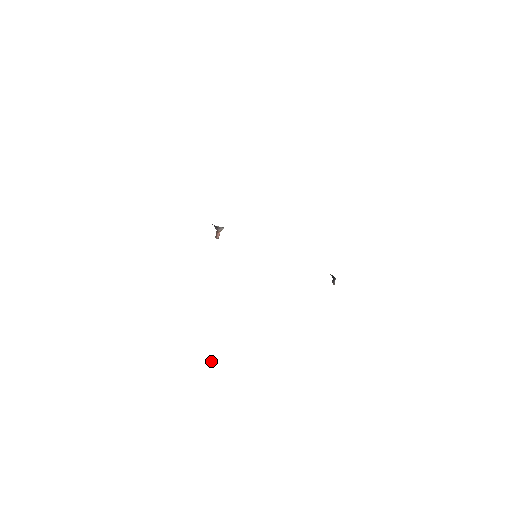
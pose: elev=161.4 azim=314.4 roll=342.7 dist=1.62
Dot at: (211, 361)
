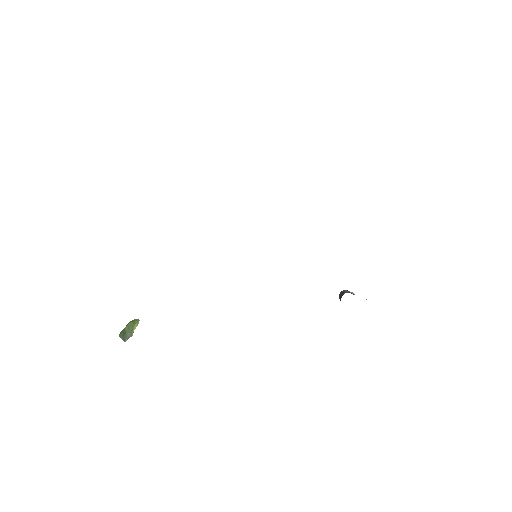
Dot at: occluded
